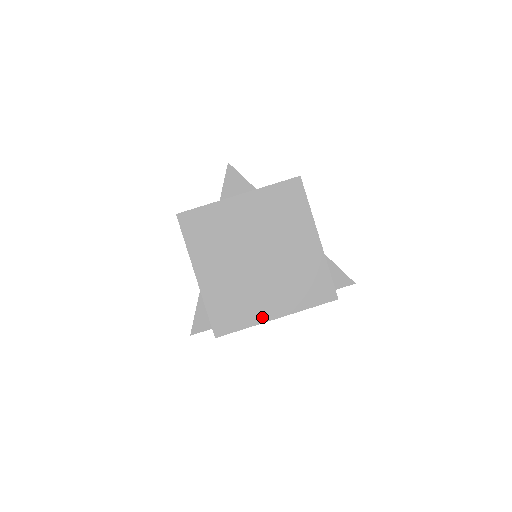
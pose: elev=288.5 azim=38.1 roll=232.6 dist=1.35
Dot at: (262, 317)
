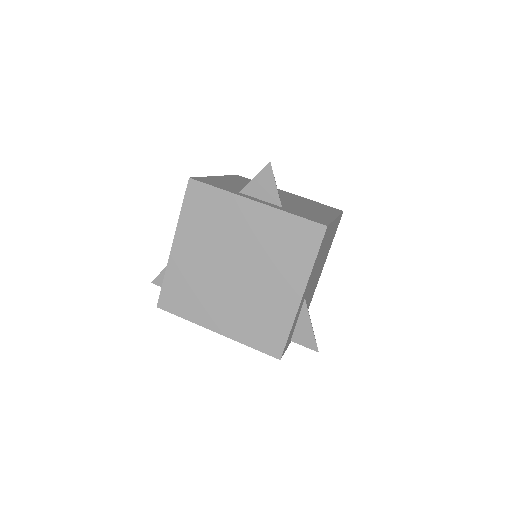
Dot at: (205, 321)
